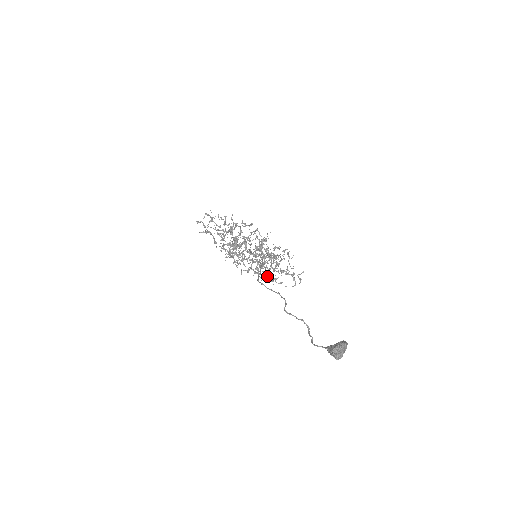
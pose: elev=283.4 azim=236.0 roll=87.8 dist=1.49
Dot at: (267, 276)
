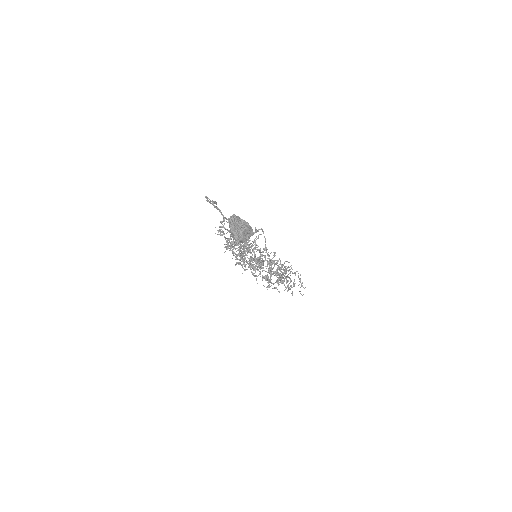
Dot at: (259, 273)
